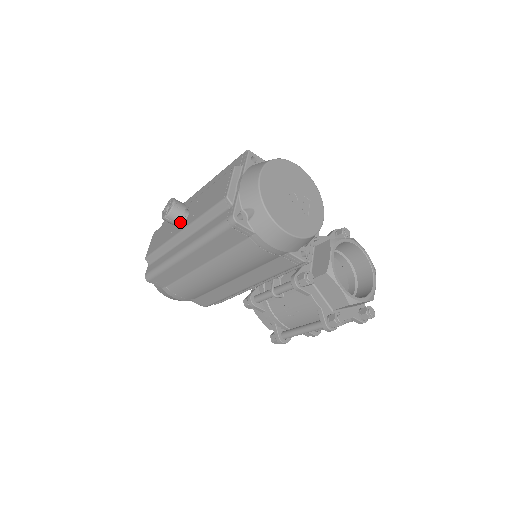
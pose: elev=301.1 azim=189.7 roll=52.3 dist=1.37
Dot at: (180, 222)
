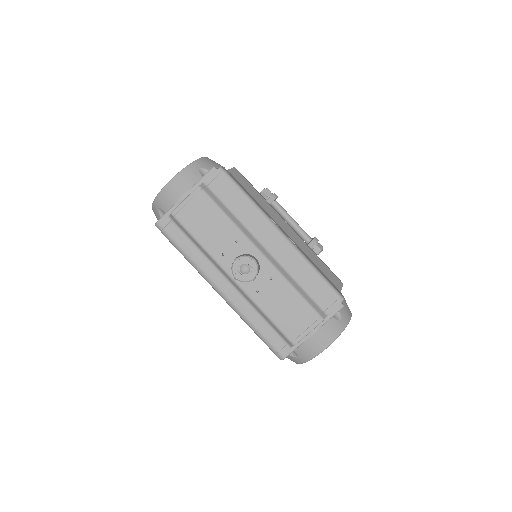
Dot at: occluded
